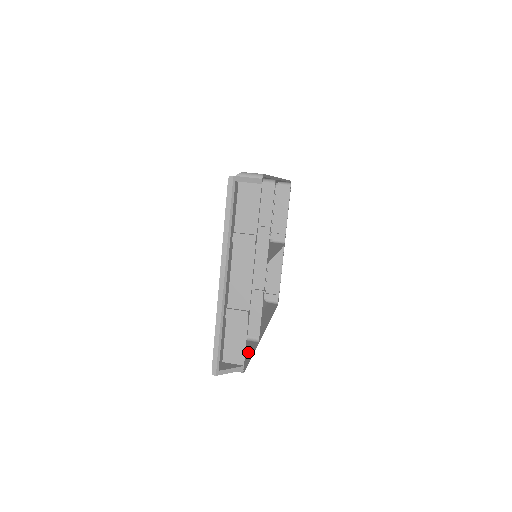
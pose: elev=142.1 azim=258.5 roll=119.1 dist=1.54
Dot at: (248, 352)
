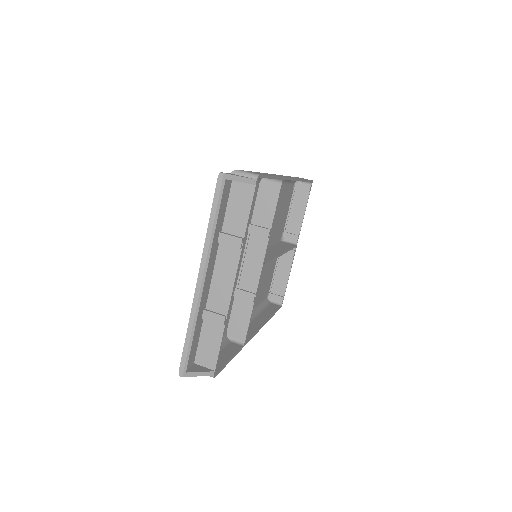
Dot at: (228, 355)
